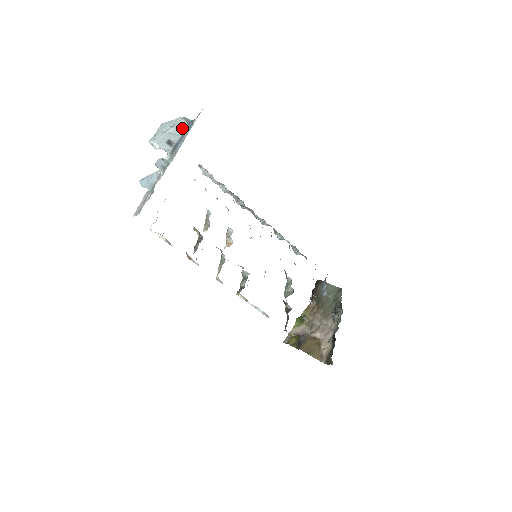
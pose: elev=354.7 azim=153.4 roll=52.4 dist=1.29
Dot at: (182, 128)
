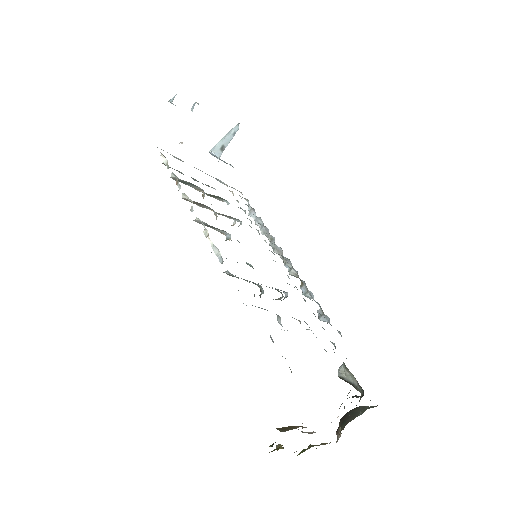
Dot at: (235, 133)
